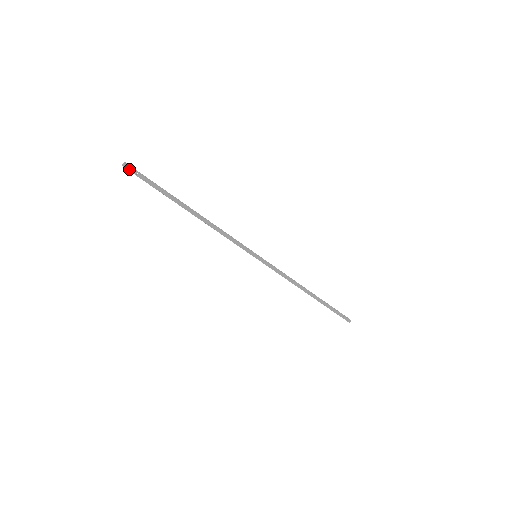
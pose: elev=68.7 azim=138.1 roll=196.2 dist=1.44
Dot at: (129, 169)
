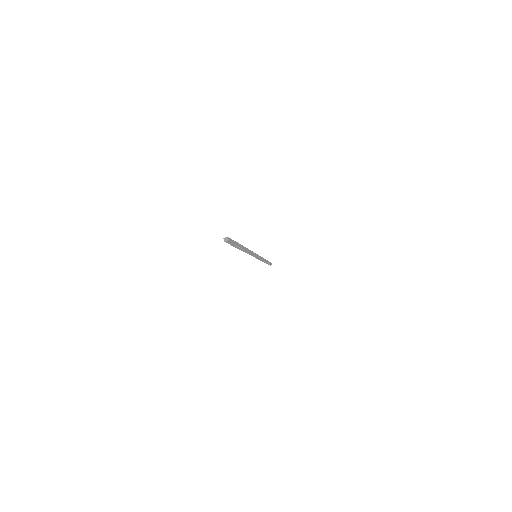
Dot at: (228, 242)
